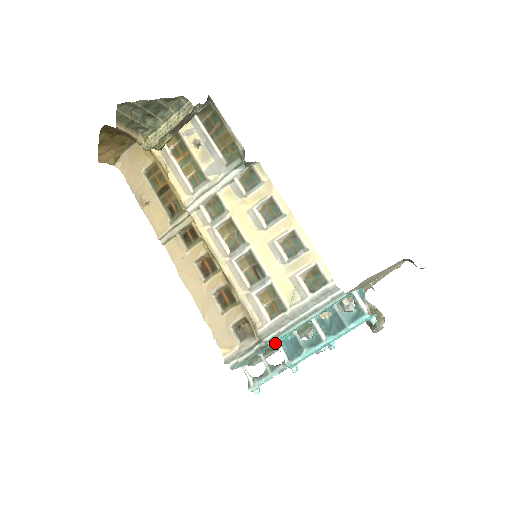
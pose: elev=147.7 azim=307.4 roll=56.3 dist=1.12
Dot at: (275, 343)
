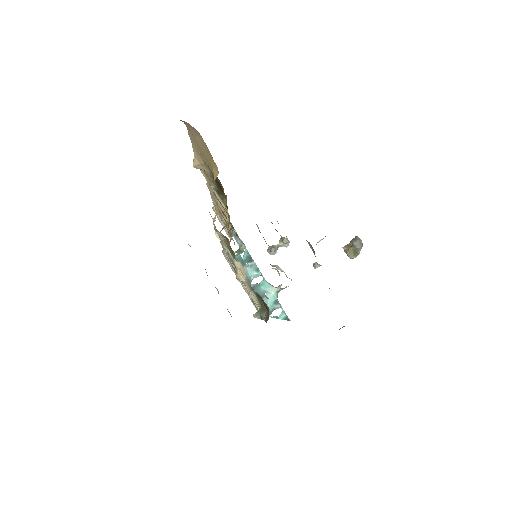
Dot at: occluded
